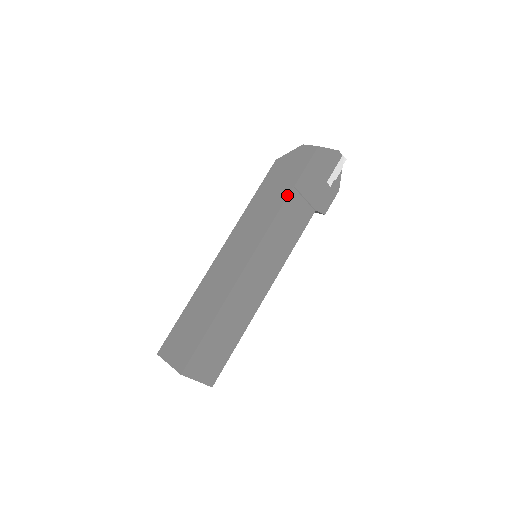
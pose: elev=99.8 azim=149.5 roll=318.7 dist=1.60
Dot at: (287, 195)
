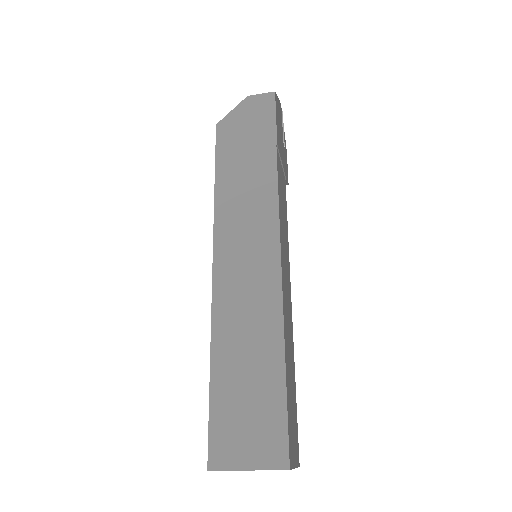
Dot at: (275, 157)
